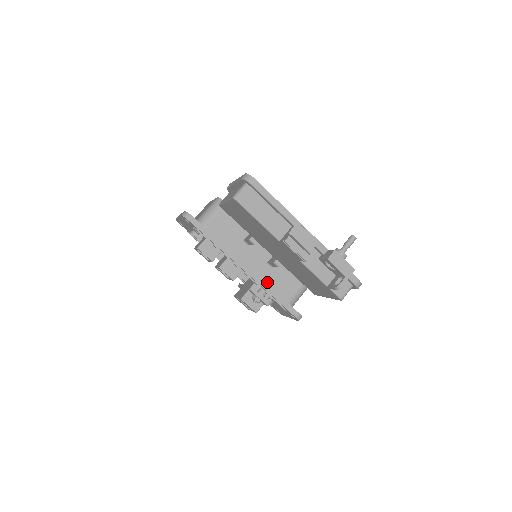
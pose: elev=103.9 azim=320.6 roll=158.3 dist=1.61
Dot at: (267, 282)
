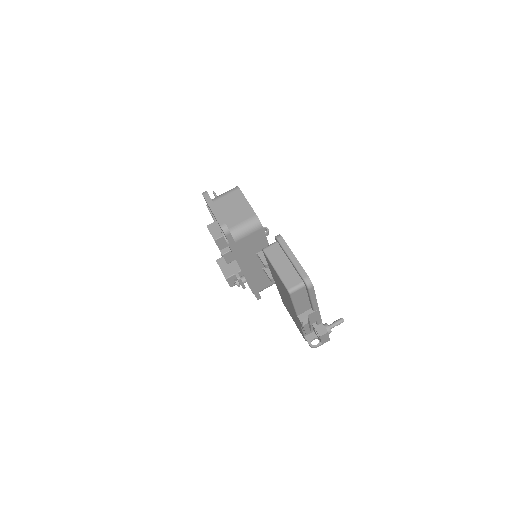
Dot at: (254, 279)
